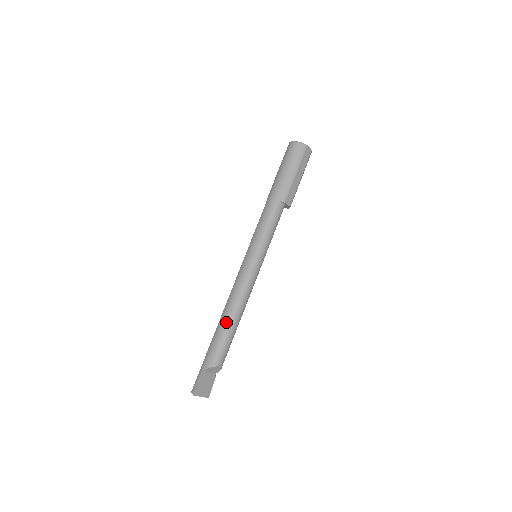
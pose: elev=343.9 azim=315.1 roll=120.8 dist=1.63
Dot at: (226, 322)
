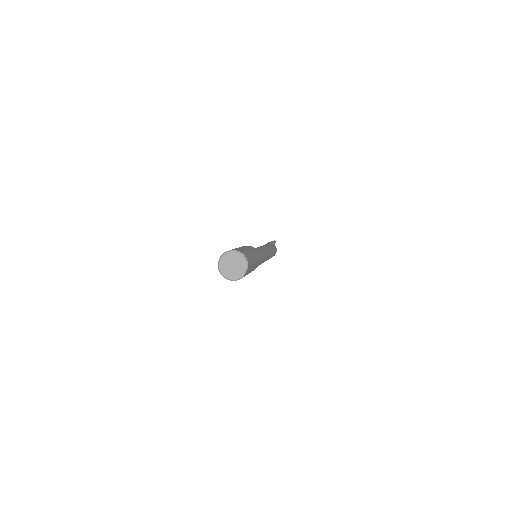
Dot at: occluded
